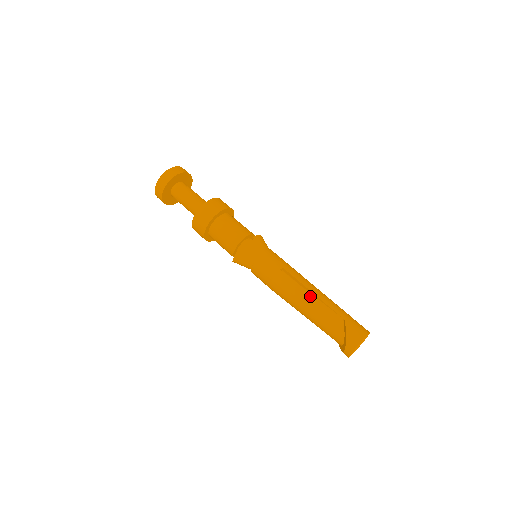
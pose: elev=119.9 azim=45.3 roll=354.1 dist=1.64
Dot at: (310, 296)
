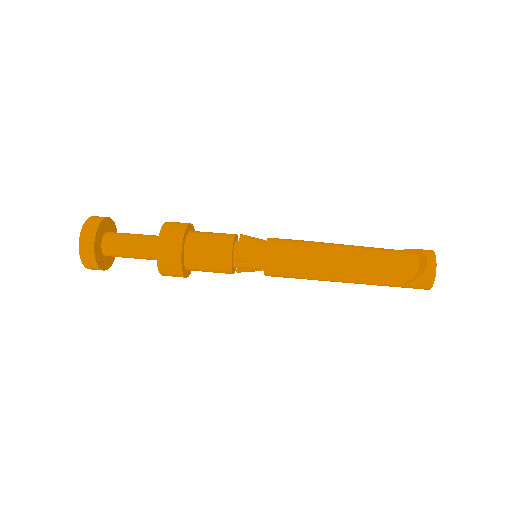
Dot at: occluded
